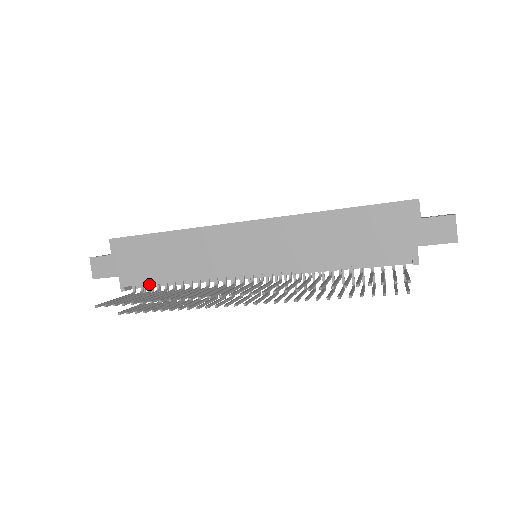
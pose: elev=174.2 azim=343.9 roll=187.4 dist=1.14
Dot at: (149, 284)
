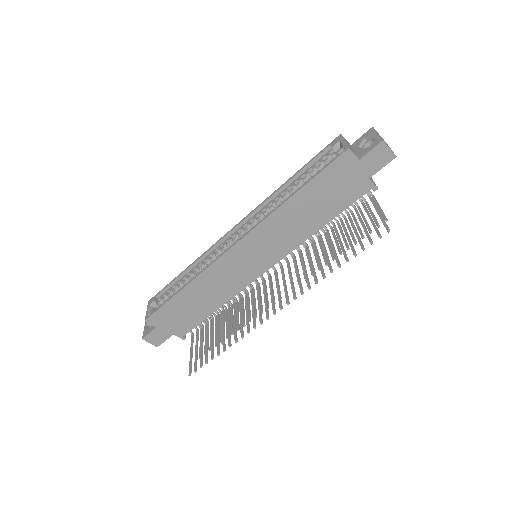
Dot at: occluded
